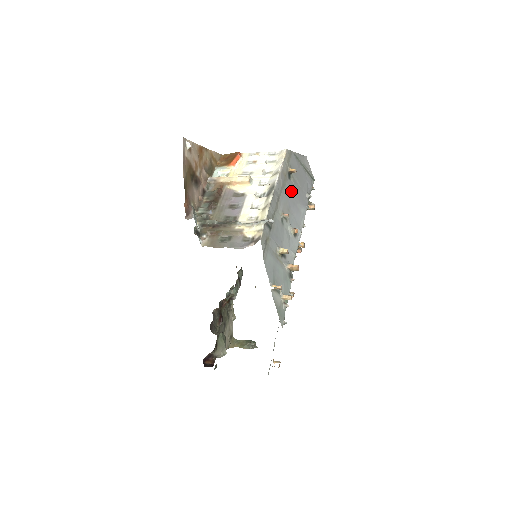
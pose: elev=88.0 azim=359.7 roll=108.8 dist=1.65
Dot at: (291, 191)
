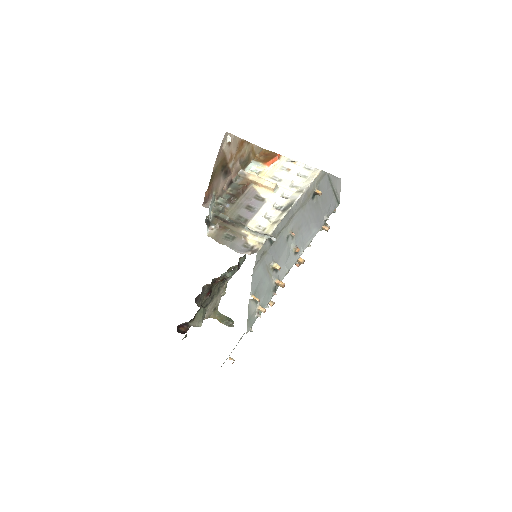
Dot at: (309, 211)
